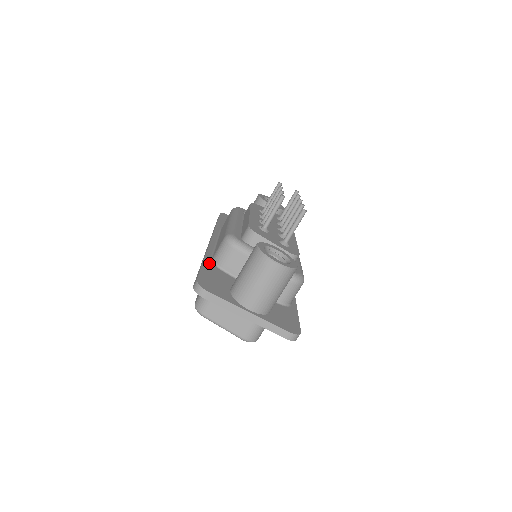
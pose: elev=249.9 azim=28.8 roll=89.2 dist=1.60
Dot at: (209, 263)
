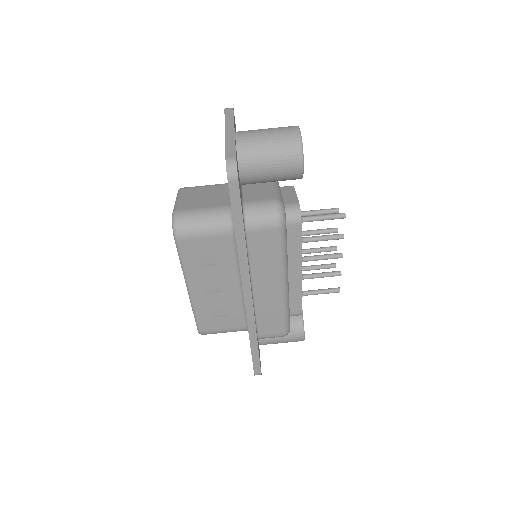
Dot at: occluded
